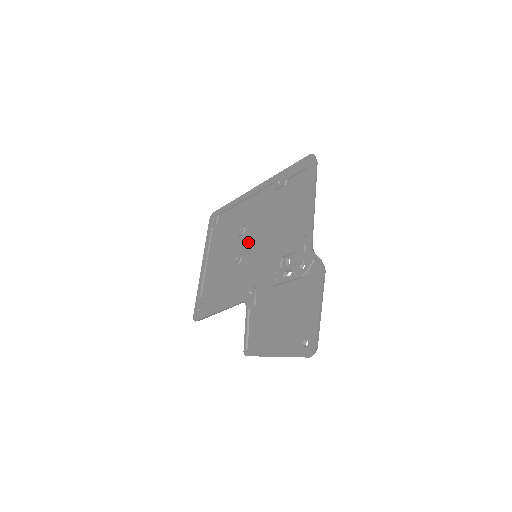
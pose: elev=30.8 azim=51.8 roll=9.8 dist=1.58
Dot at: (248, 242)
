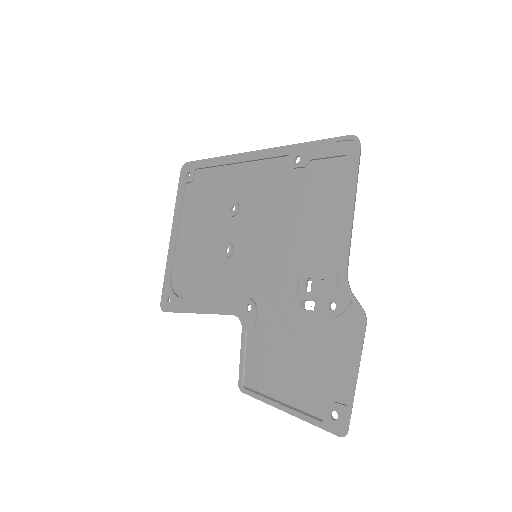
Dot at: (244, 231)
